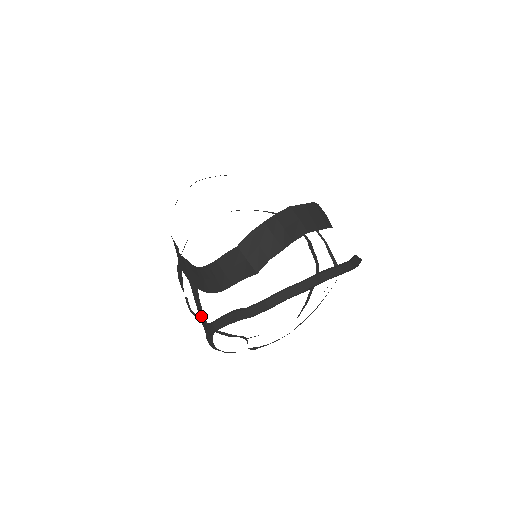
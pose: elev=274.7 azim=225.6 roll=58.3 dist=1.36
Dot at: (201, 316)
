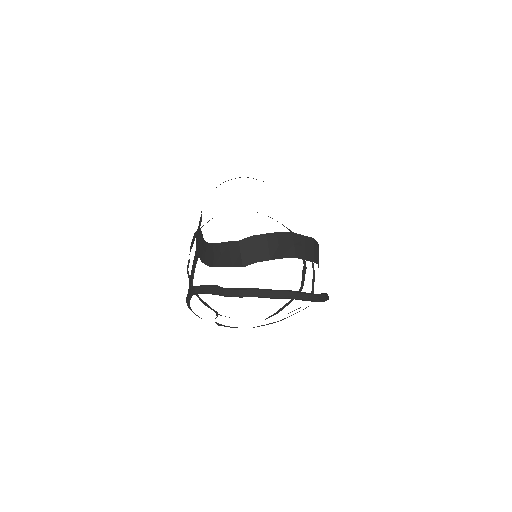
Dot at: (191, 278)
